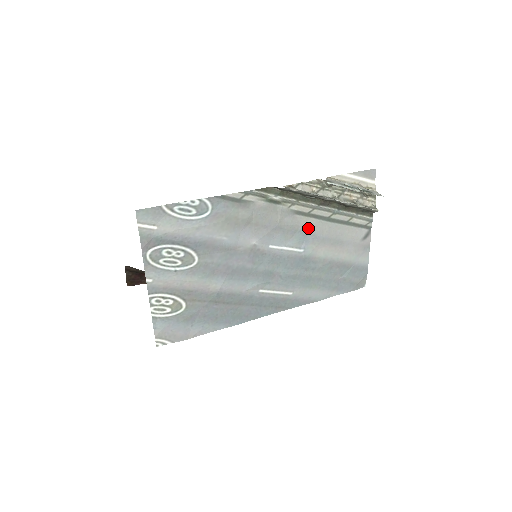
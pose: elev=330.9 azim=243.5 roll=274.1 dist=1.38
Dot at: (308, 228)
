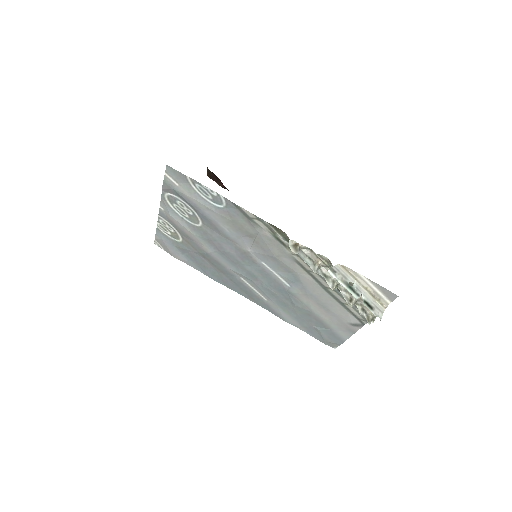
Dot at: (302, 278)
